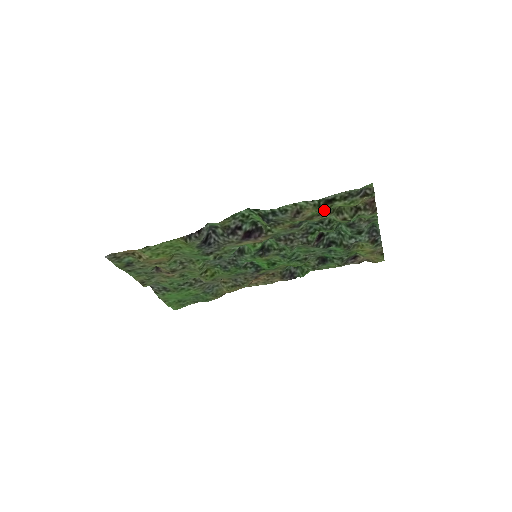
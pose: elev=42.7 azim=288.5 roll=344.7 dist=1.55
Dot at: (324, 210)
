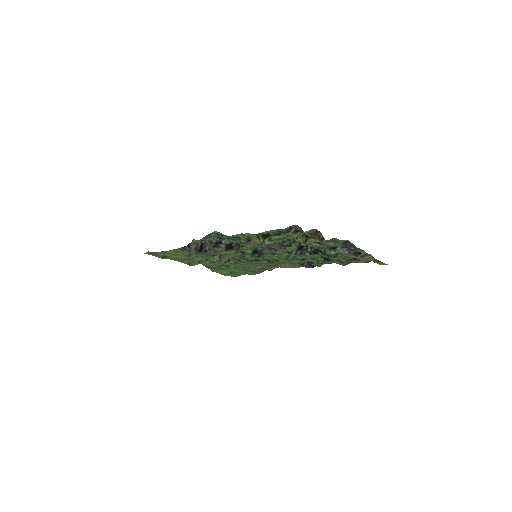
Dot at: (264, 242)
